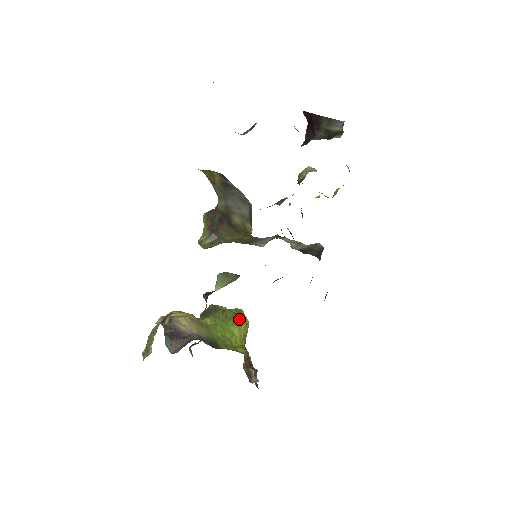
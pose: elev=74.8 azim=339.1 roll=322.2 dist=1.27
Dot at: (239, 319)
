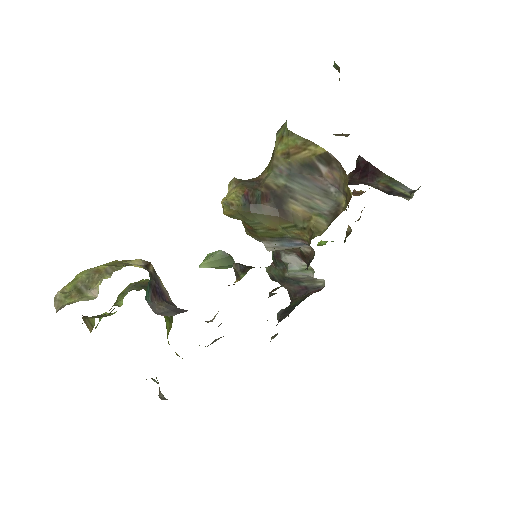
Dot at: occluded
